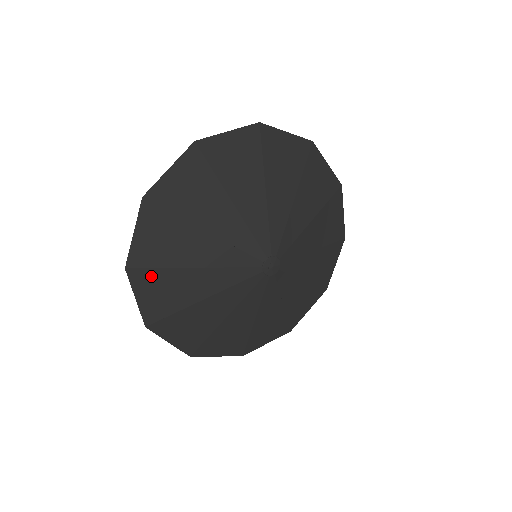
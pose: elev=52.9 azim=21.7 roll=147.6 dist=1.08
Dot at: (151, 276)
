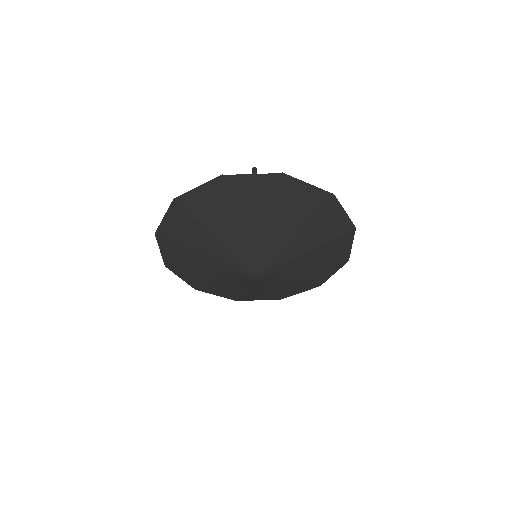
Dot at: (209, 289)
